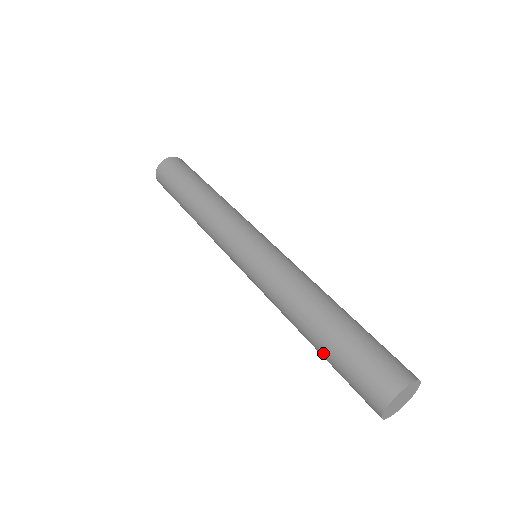
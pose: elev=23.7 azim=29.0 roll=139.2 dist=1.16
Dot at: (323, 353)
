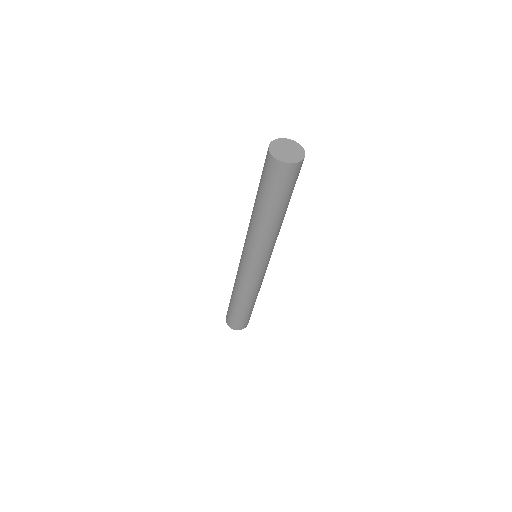
Dot at: (265, 202)
